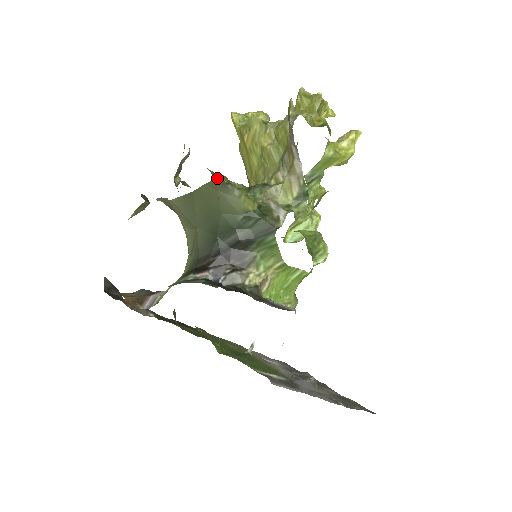
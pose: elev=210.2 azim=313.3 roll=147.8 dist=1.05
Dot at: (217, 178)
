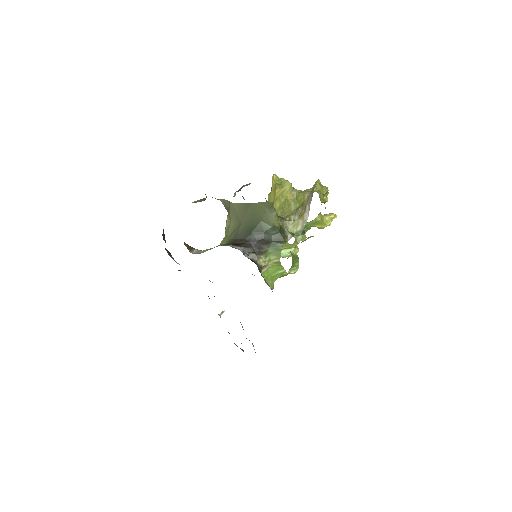
Dot at: (270, 202)
